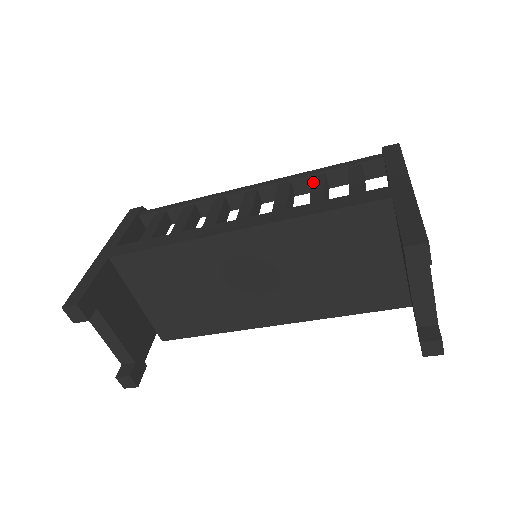
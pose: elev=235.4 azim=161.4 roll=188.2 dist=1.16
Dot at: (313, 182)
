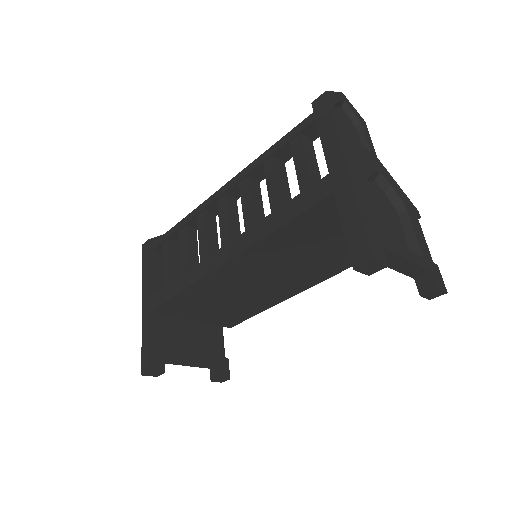
Dot at: (266, 173)
